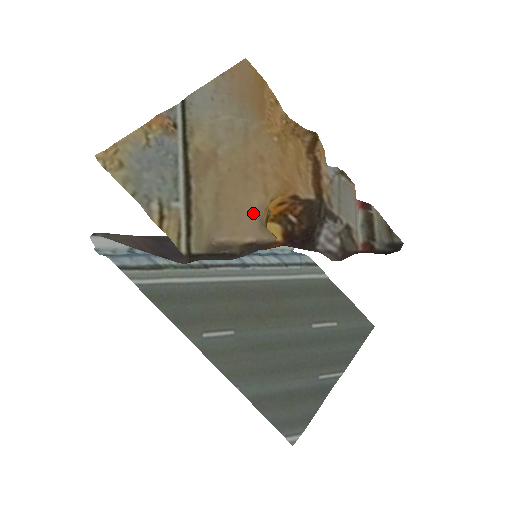
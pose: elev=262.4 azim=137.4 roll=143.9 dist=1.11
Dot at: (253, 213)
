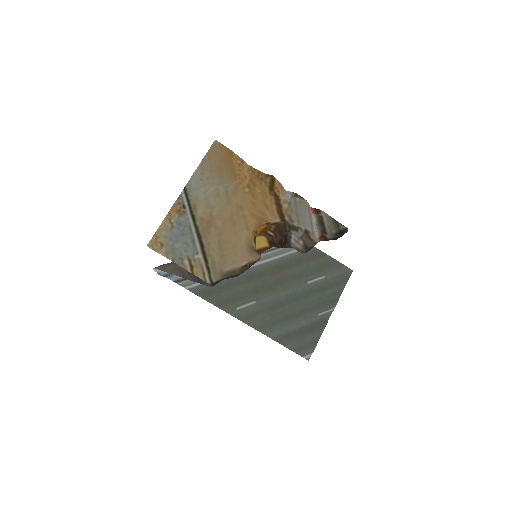
Dot at: (243, 245)
